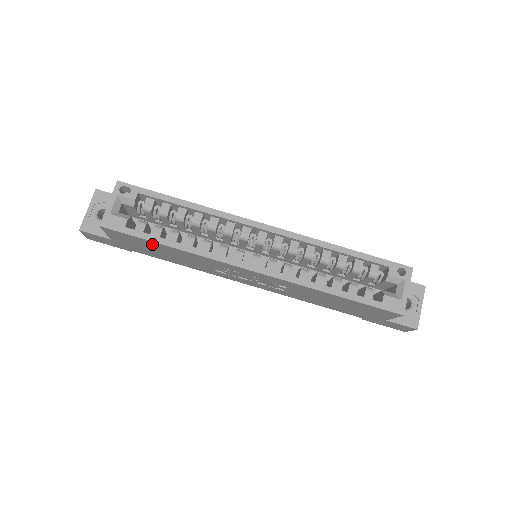
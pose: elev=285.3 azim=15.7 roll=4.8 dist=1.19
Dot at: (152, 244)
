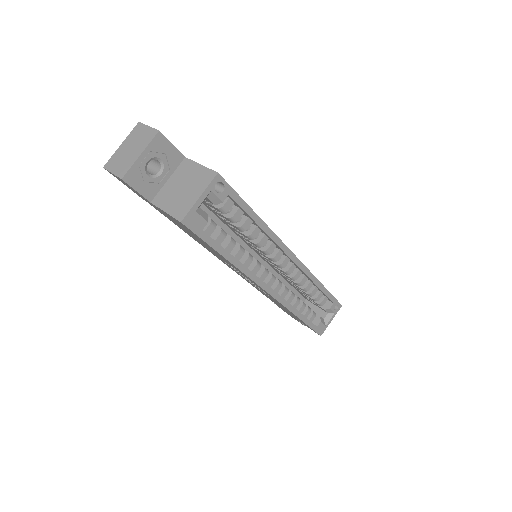
Dot at: (208, 245)
